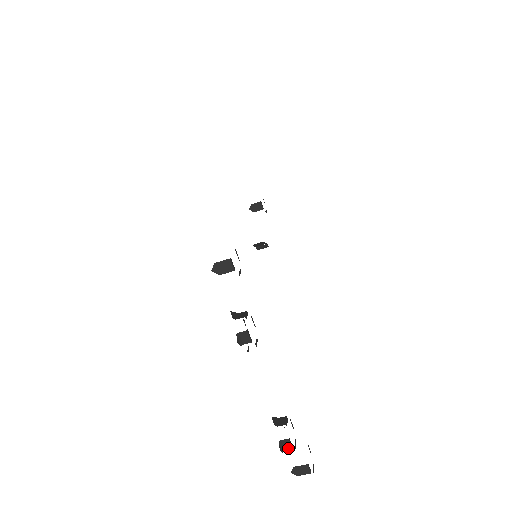
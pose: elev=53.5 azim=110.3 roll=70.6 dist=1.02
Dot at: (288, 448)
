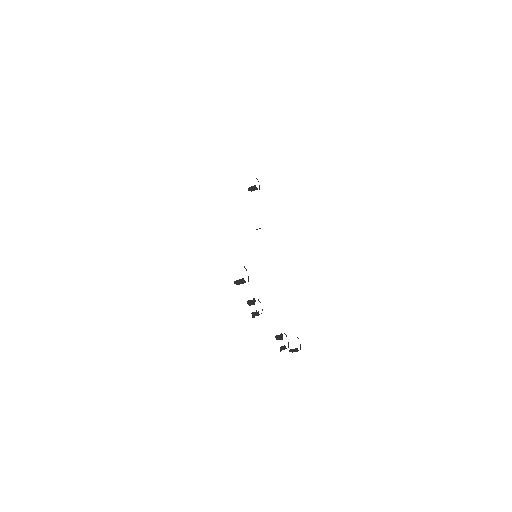
Dot at: (284, 349)
